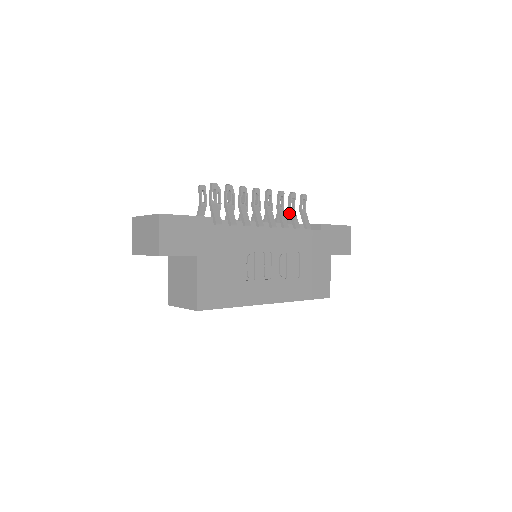
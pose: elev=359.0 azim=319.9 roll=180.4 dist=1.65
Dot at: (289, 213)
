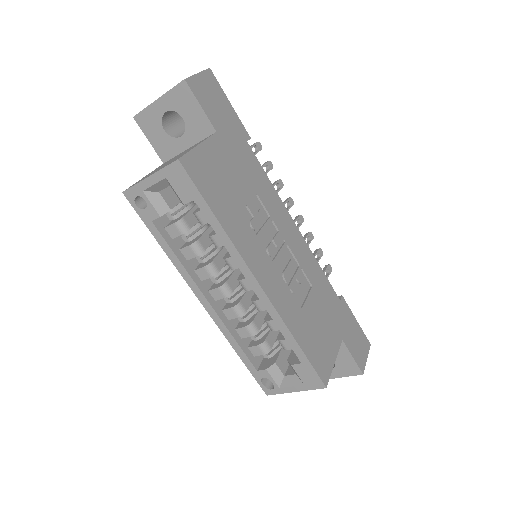
Dot at: occluded
